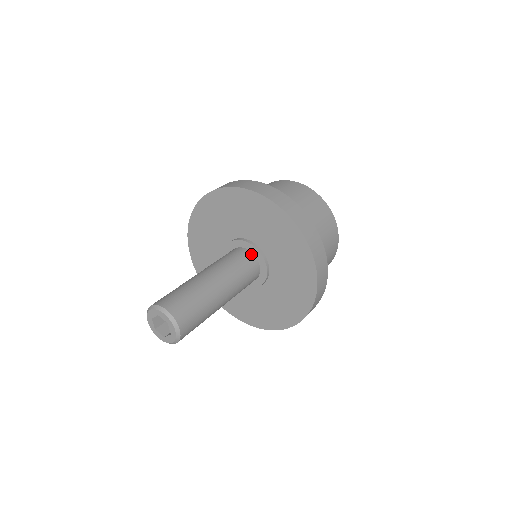
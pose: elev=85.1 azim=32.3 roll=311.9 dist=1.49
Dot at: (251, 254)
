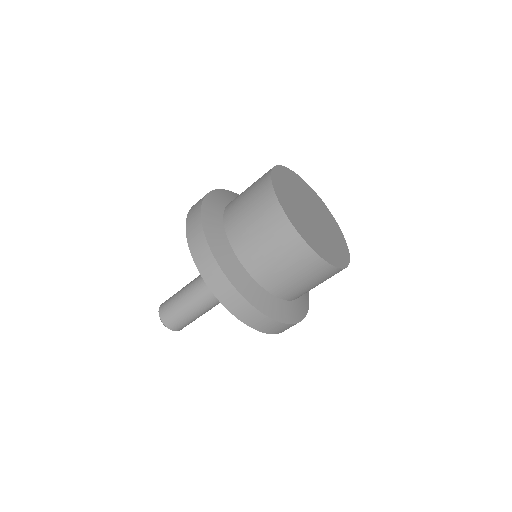
Dot at: occluded
